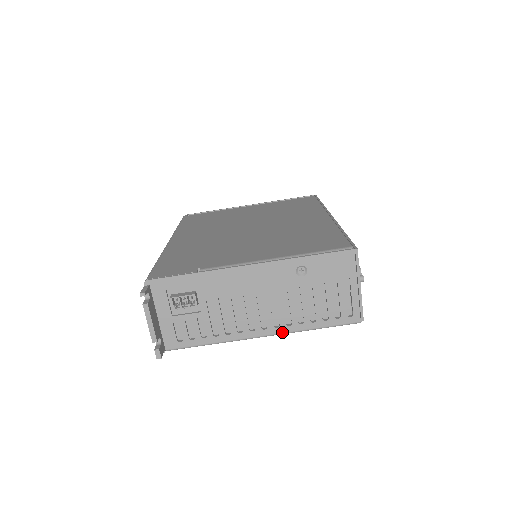
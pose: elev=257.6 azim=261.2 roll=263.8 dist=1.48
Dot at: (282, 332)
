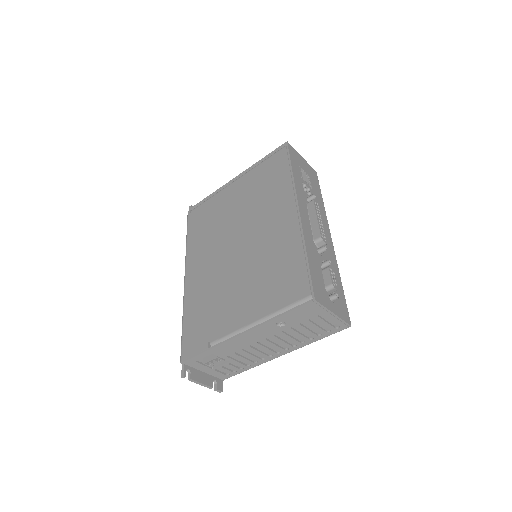
Dot at: (293, 350)
